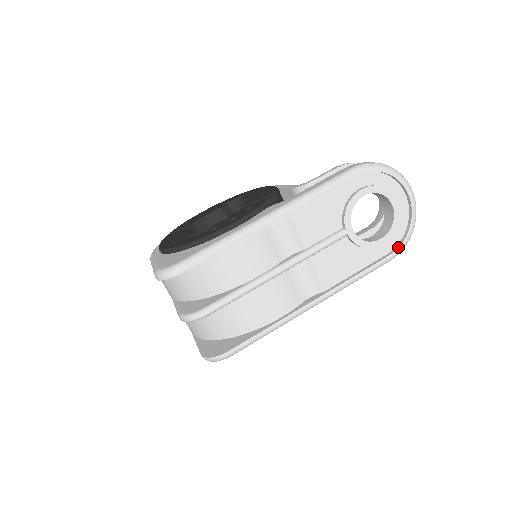
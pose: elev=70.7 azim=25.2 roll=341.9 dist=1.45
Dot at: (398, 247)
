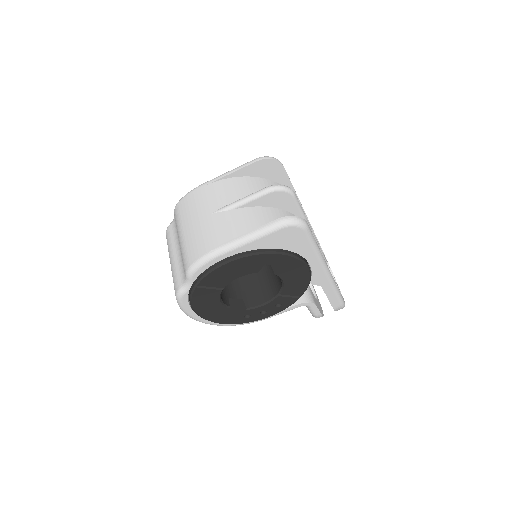
Dot at: occluded
